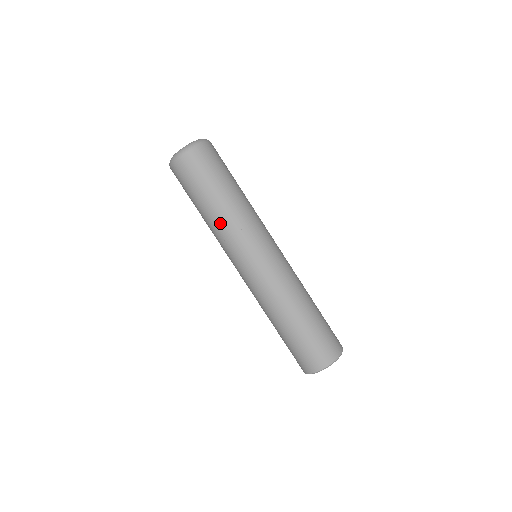
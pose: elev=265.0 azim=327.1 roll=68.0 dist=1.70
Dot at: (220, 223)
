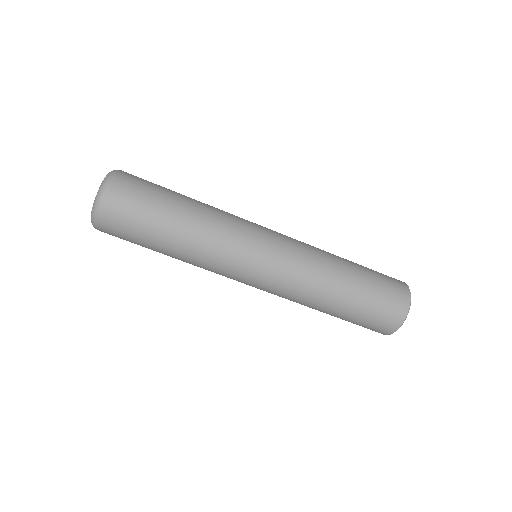
Dot at: (191, 263)
